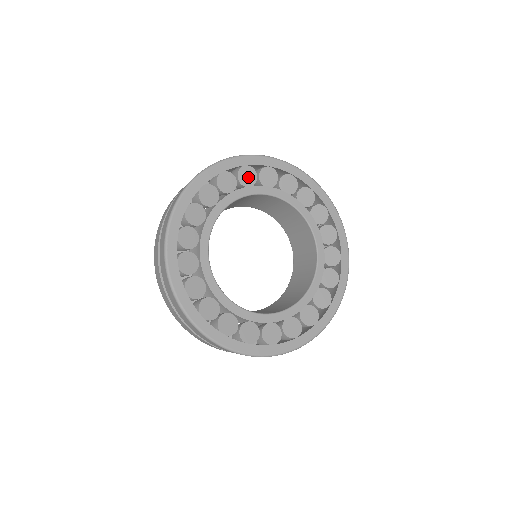
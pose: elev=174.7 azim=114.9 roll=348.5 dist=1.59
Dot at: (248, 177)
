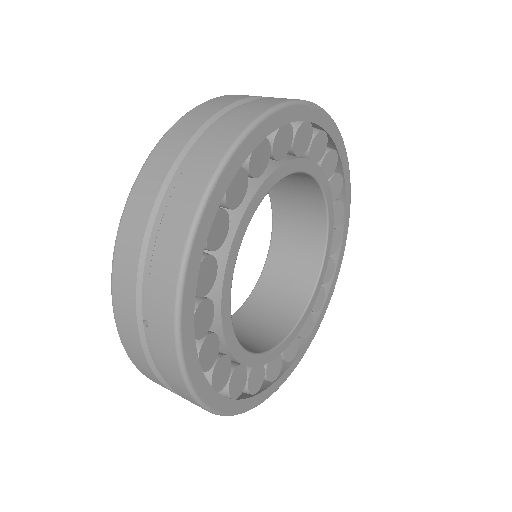
Dot at: (238, 189)
